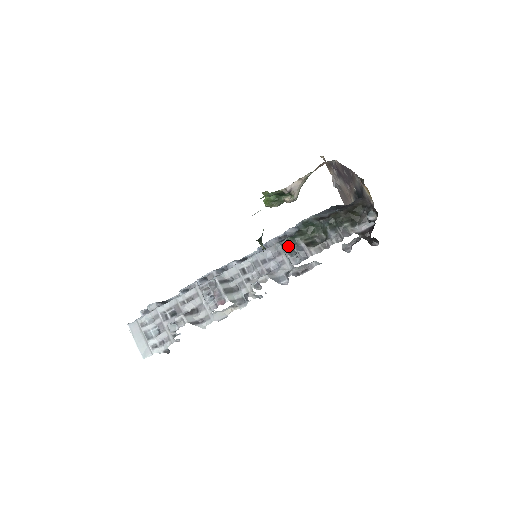
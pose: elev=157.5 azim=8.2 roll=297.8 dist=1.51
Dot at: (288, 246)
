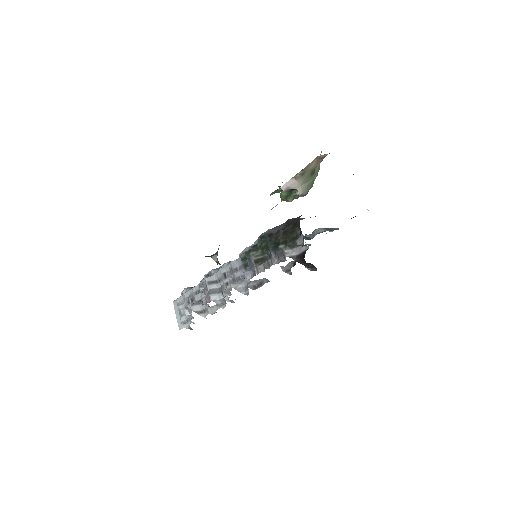
Dot at: (245, 260)
